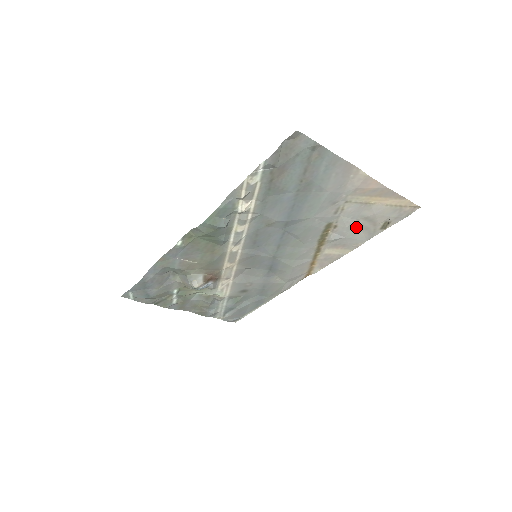
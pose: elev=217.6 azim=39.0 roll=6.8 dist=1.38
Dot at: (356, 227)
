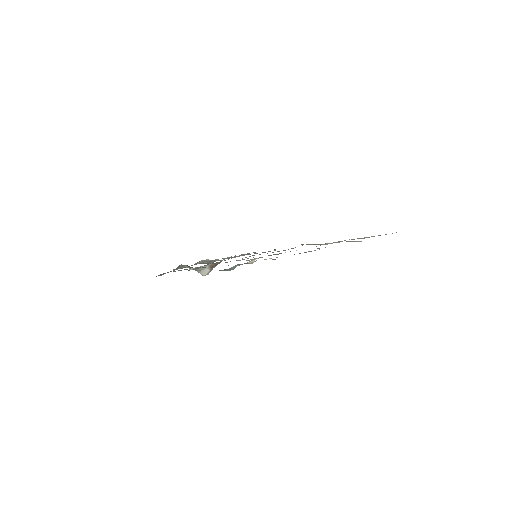
Dot at: occluded
